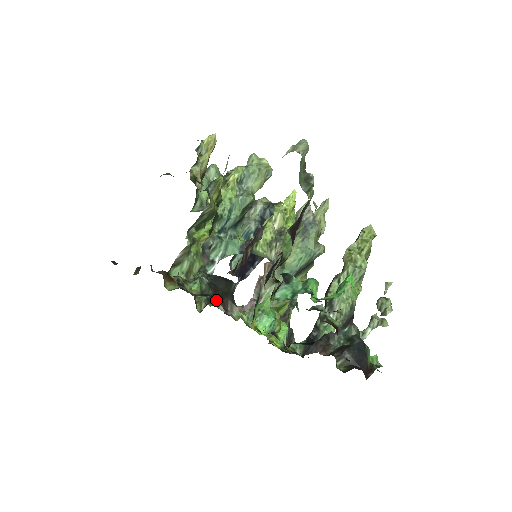
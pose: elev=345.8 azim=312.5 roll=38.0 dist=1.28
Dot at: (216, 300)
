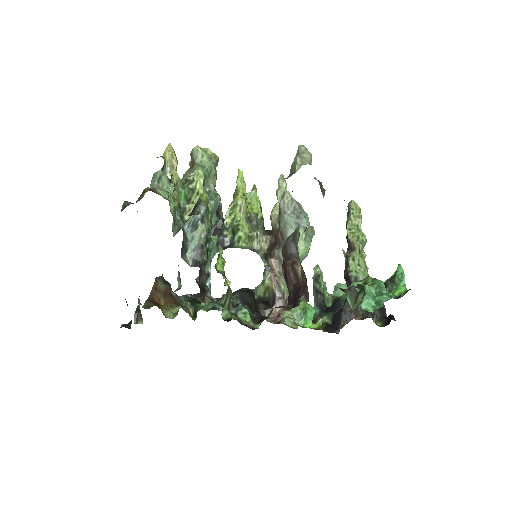
Dot at: (191, 298)
